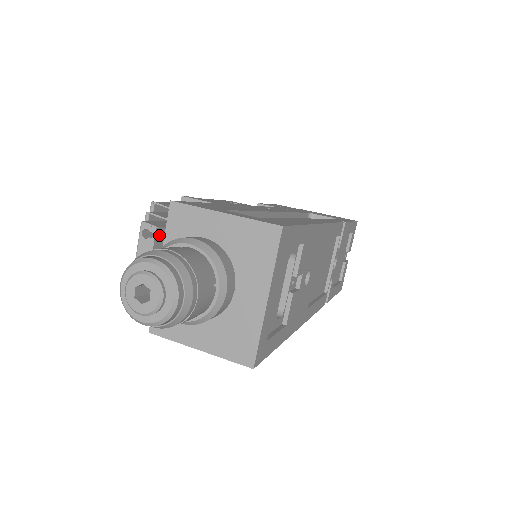
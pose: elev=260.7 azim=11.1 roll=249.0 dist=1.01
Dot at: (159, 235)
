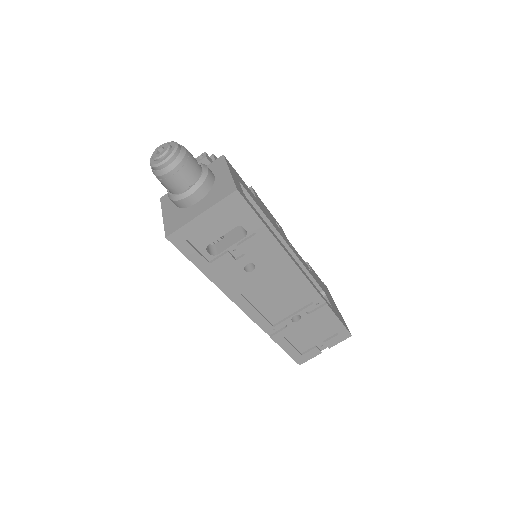
Dot at: occluded
